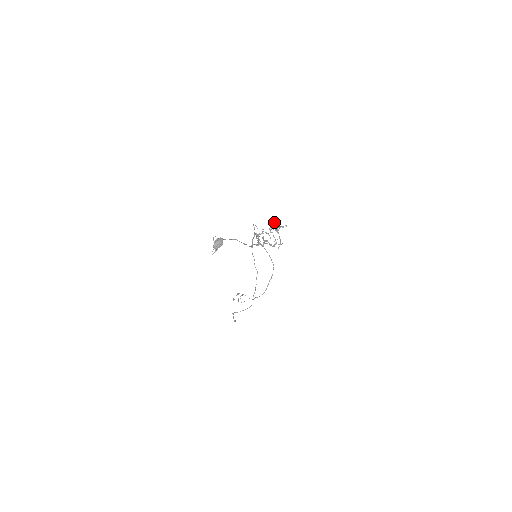
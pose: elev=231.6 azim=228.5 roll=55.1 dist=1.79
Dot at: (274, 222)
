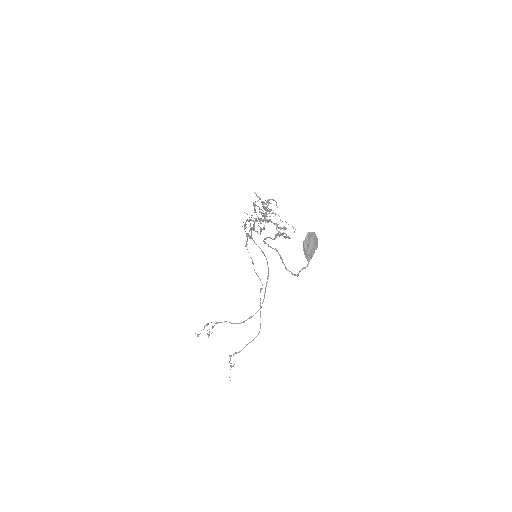
Dot at: (258, 196)
